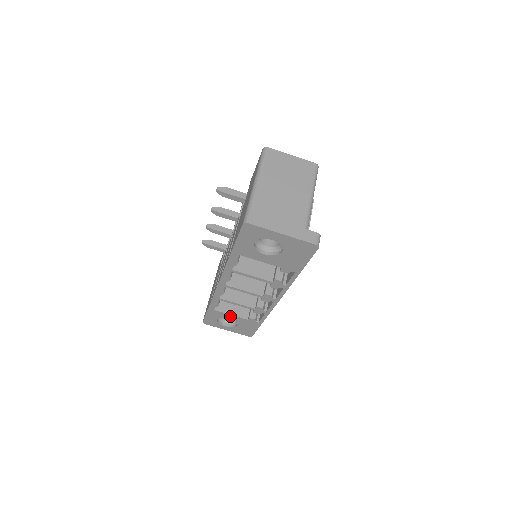
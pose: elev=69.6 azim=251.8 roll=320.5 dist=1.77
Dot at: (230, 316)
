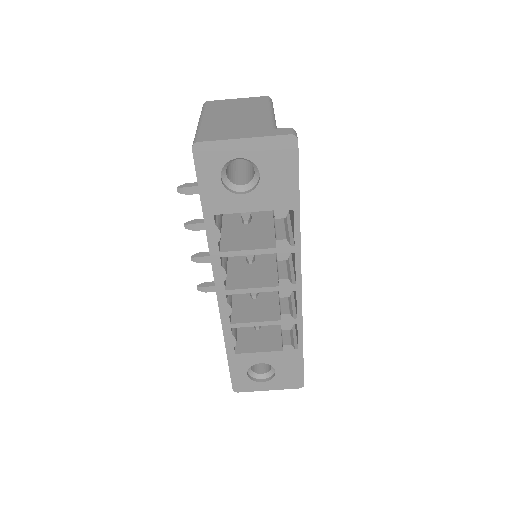
Dot at: (259, 356)
